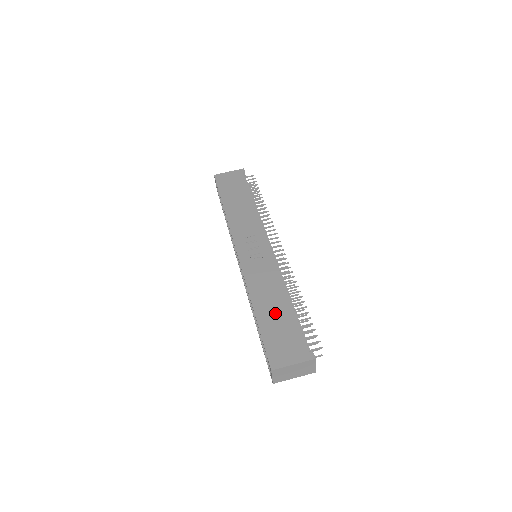
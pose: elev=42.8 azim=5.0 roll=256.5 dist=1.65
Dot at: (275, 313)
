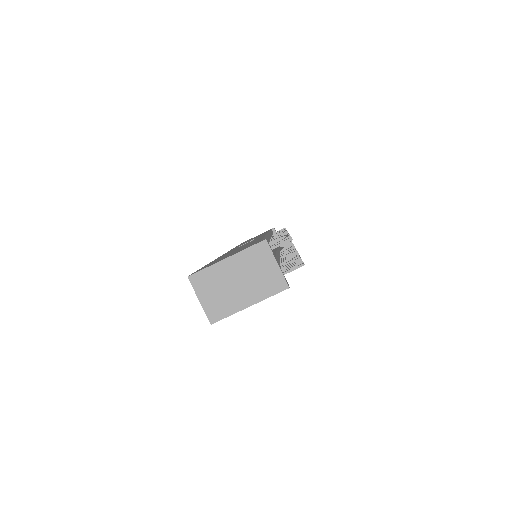
Dot at: (236, 250)
